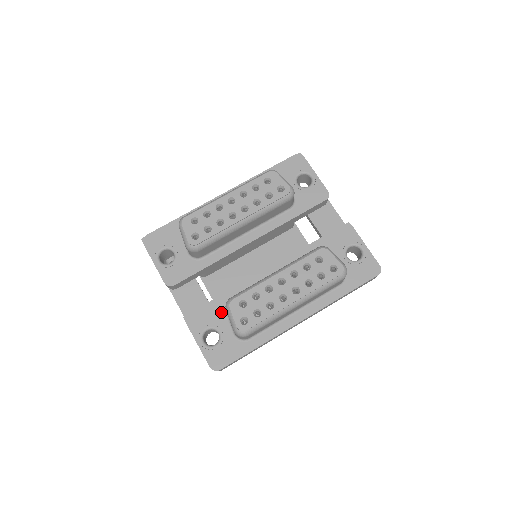
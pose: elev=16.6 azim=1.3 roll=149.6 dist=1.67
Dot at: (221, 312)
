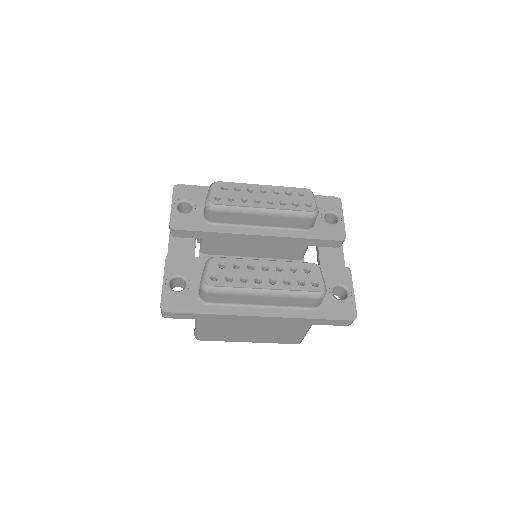
Dot at: (199, 270)
